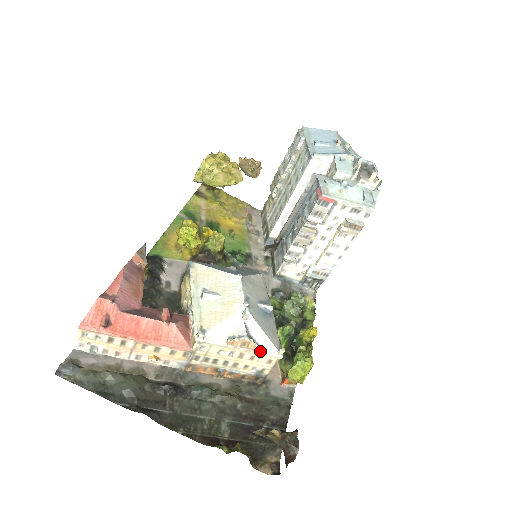
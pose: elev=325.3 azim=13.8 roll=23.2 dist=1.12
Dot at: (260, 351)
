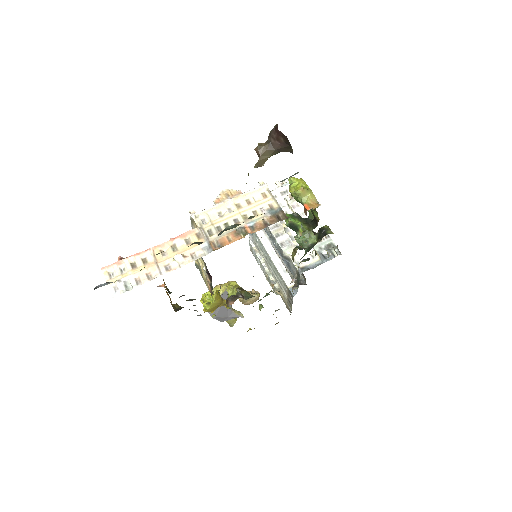
Dot at: (245, 192)
